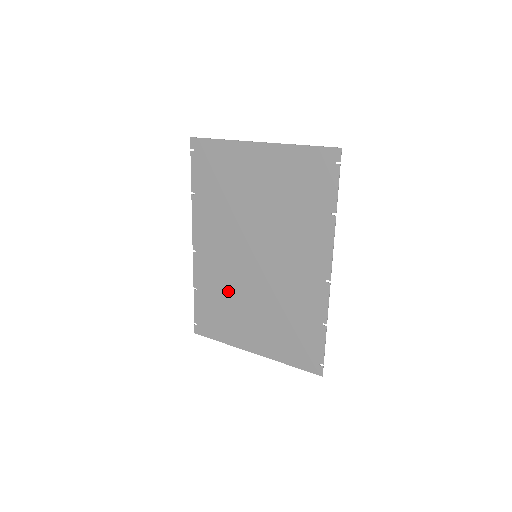
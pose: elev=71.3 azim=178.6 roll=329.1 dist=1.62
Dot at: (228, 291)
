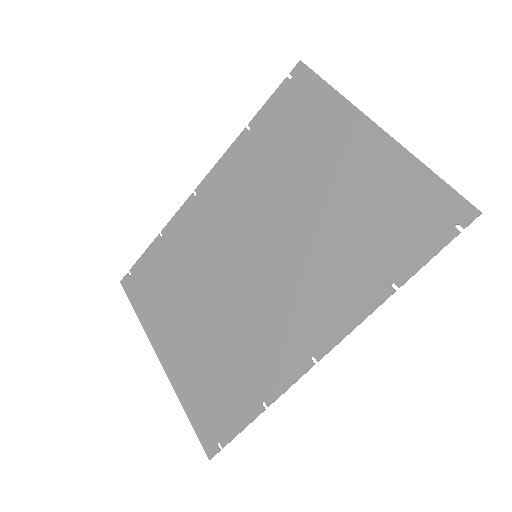
Dot at: (192, 268)
